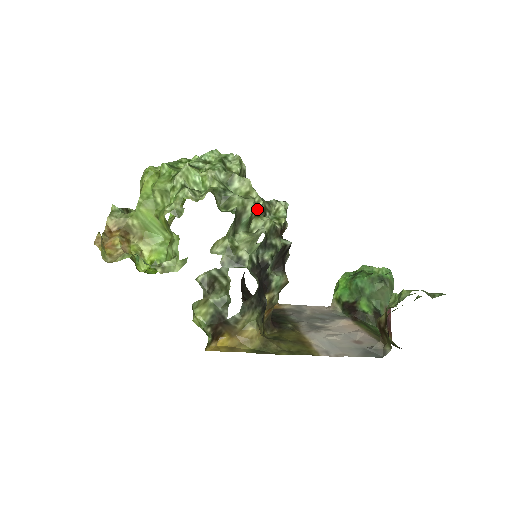
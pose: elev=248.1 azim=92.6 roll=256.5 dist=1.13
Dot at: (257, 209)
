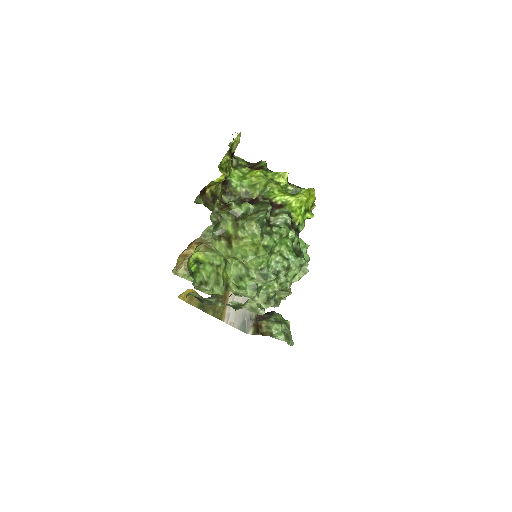
Dot at: occluded
